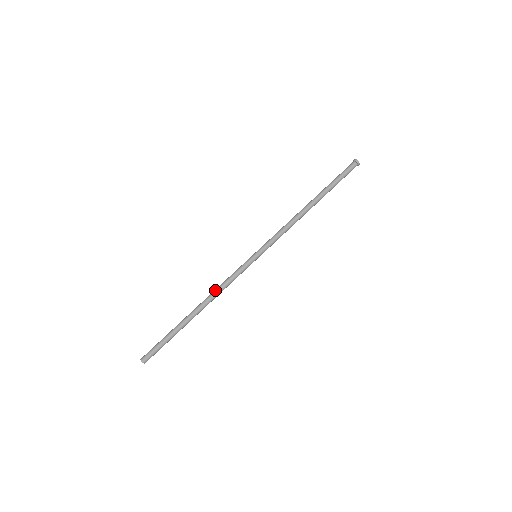
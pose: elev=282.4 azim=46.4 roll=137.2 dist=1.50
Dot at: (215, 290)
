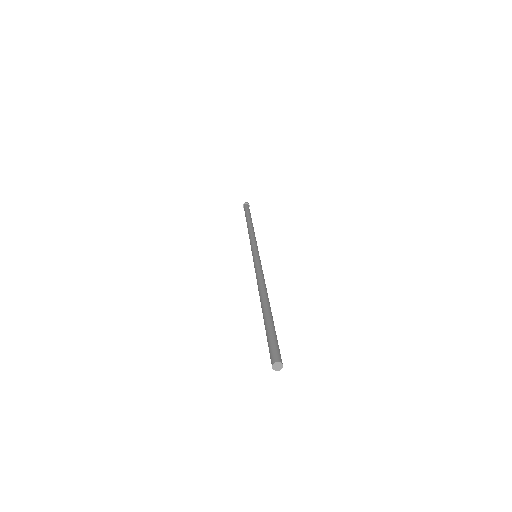
Dot at: (259, 281)
